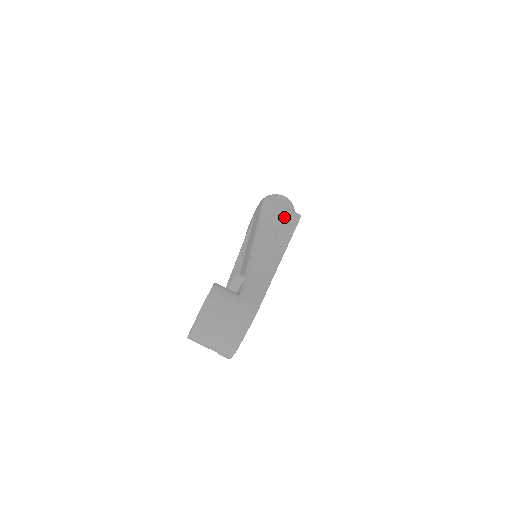
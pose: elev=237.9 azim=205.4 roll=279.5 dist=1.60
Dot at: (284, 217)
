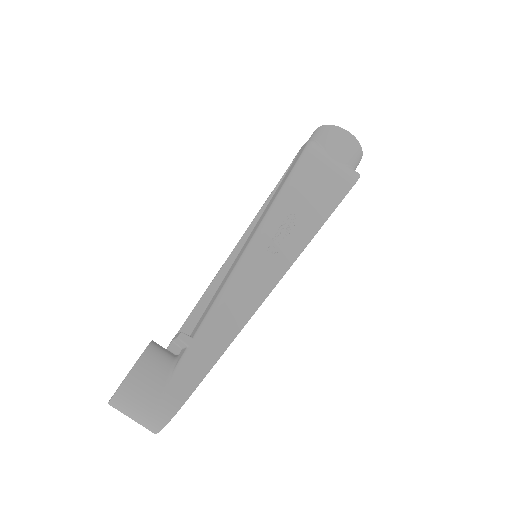
Dot at: (319, 193)
